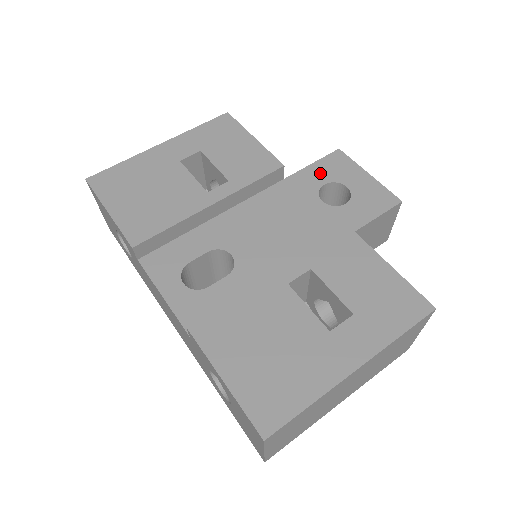
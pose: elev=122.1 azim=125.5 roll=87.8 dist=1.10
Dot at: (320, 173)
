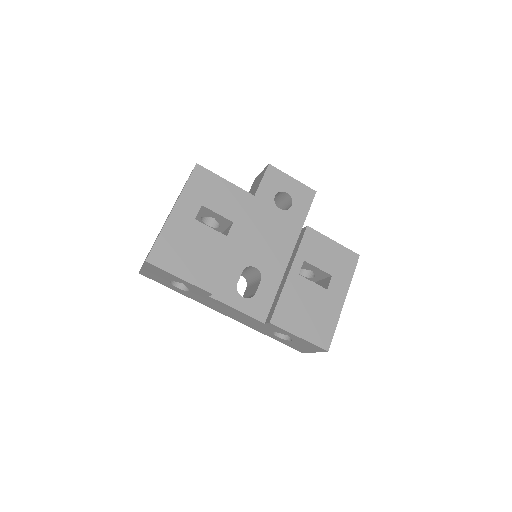
Dot at: (269, 188)
